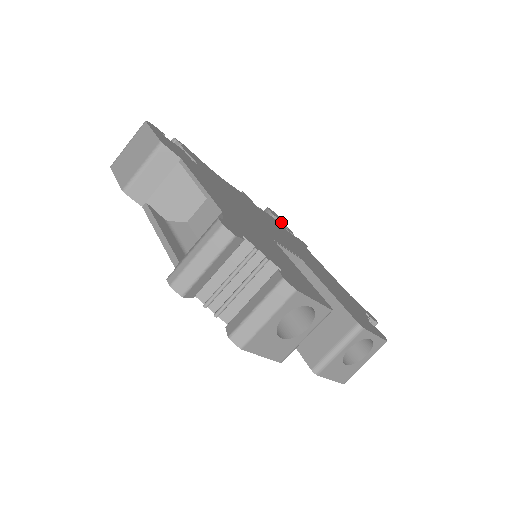
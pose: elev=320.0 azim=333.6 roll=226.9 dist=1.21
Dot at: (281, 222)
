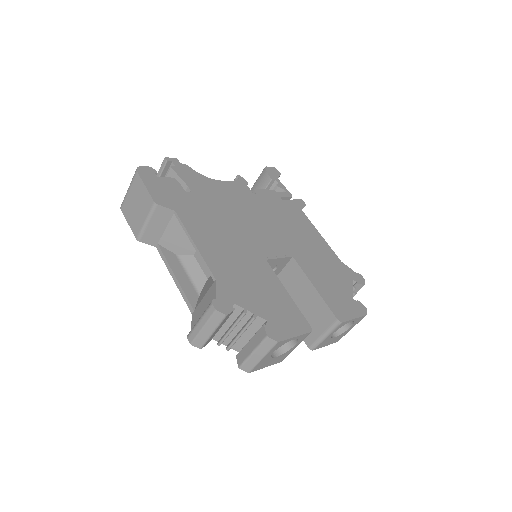
Dot at: (279, 186)
